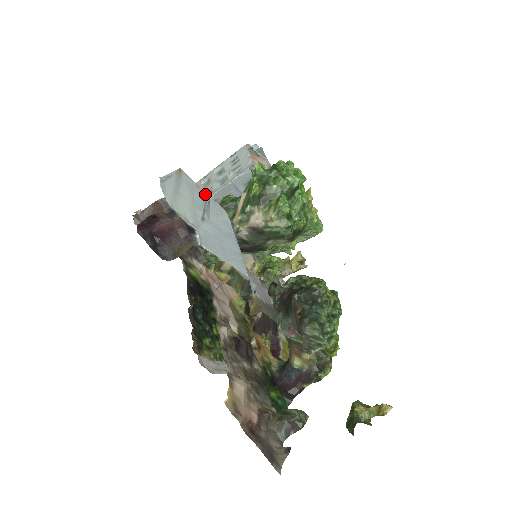
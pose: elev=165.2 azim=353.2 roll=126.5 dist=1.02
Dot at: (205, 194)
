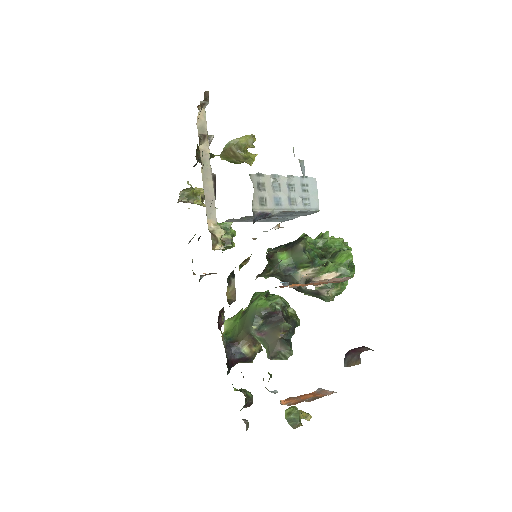
Dot at: occluded
